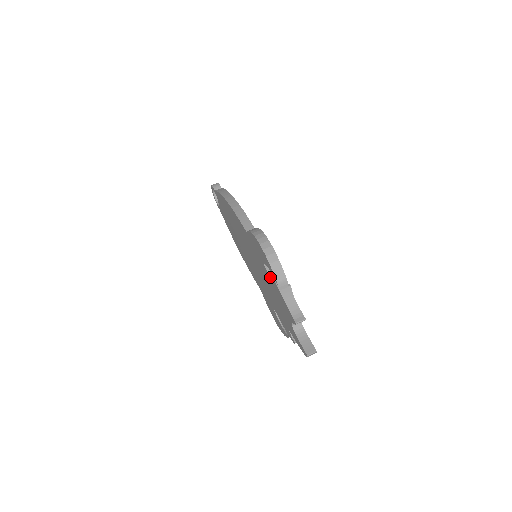
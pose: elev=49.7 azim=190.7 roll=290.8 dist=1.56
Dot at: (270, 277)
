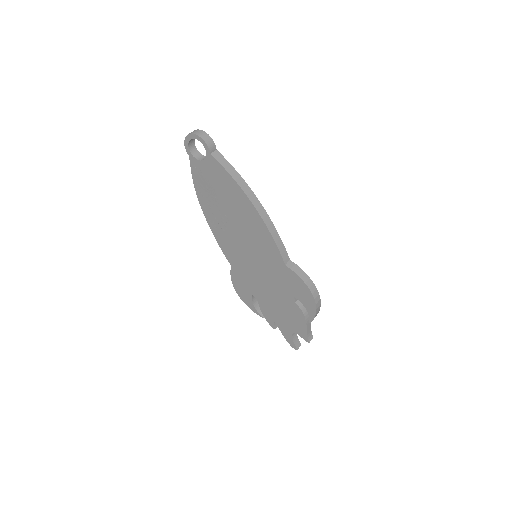
Dot at: (297, 308)
